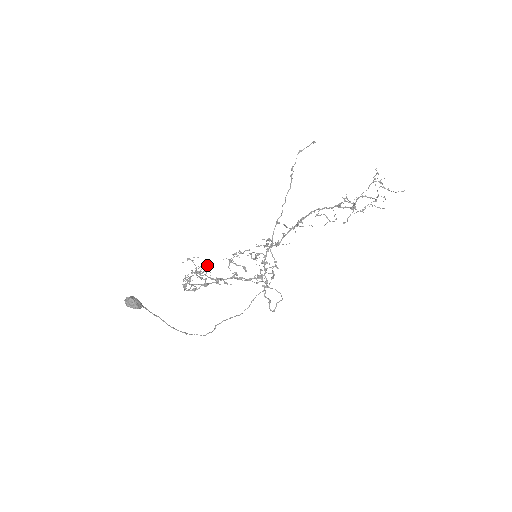
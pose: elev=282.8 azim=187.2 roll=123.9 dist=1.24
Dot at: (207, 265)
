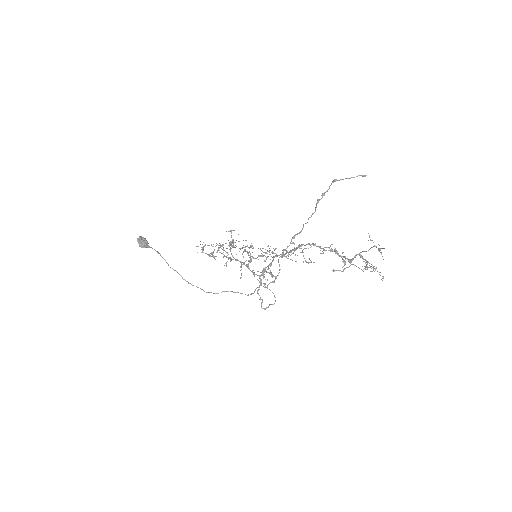
Dot at: occluded
